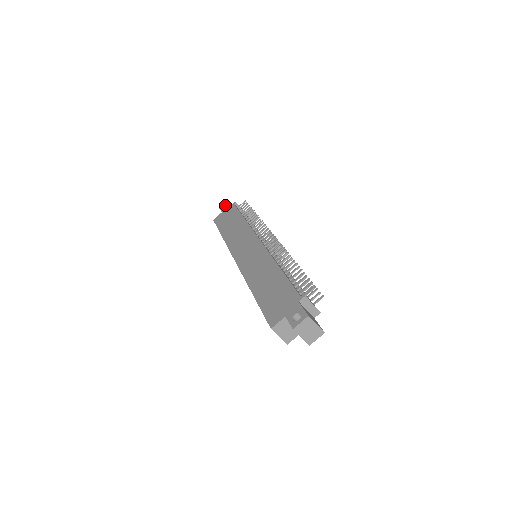
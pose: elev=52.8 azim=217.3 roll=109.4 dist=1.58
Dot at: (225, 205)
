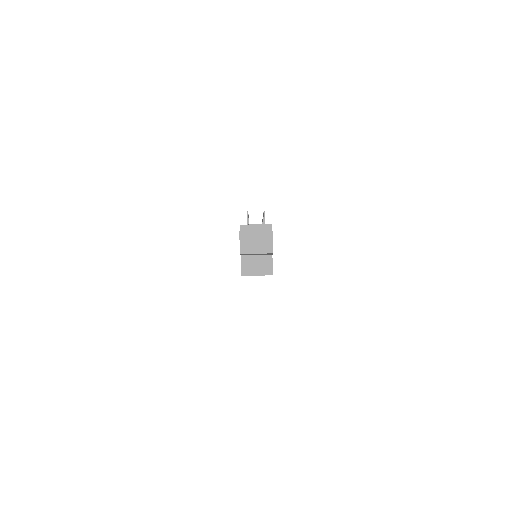
Dot at: occluded
